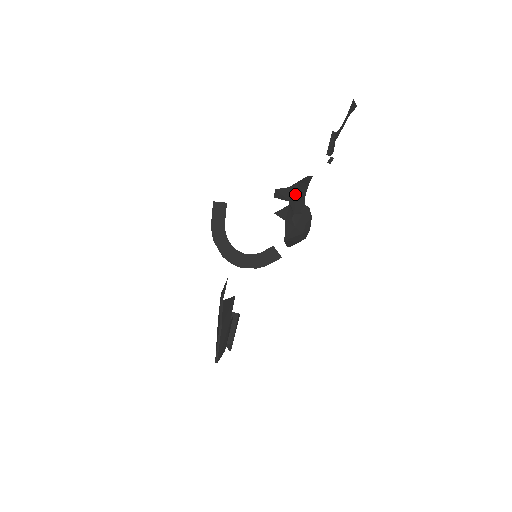
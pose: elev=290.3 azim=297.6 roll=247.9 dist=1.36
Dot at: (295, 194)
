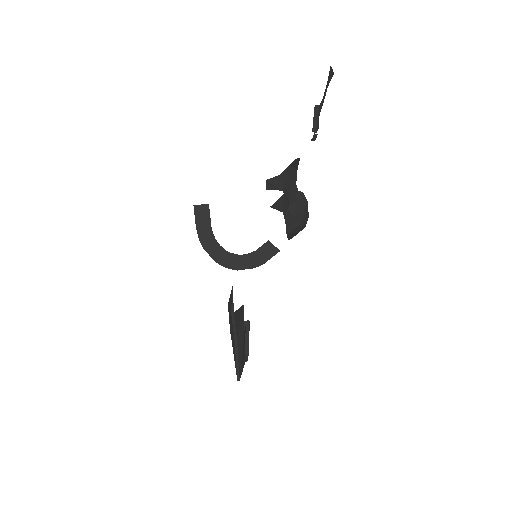
Dot at: (286, 181)
